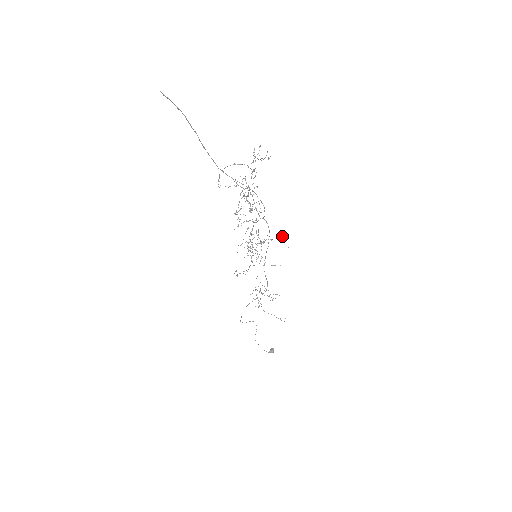
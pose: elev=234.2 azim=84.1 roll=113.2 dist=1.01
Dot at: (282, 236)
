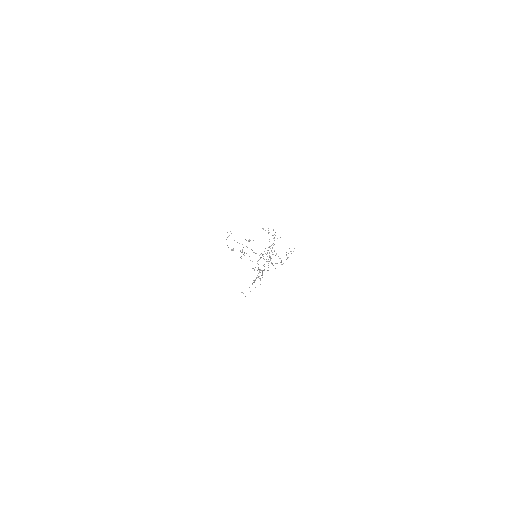
Dot at: (276, 253)
